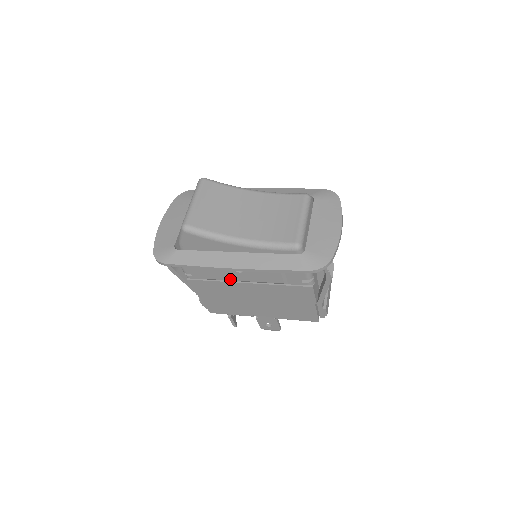
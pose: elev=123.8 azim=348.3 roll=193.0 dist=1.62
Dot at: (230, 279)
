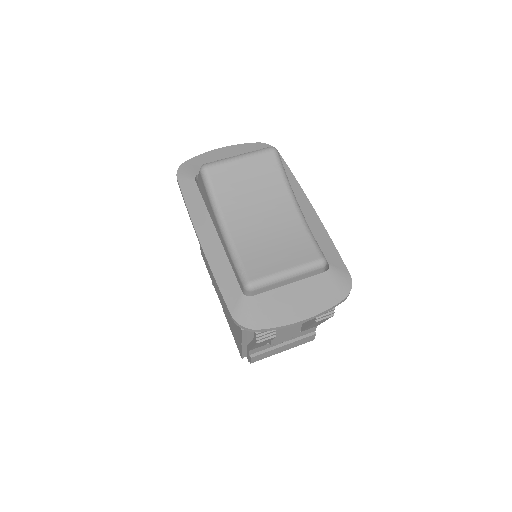
Dot at: occluded
